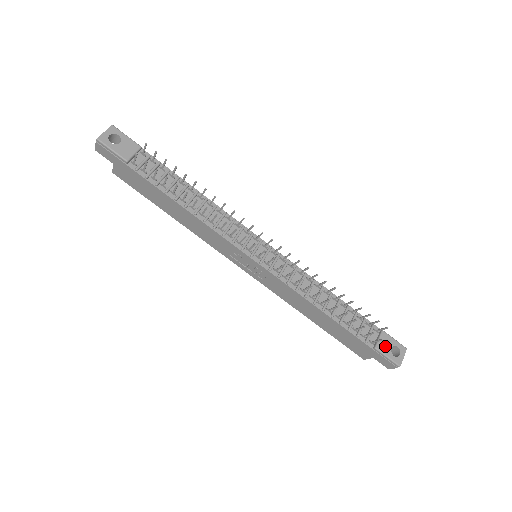
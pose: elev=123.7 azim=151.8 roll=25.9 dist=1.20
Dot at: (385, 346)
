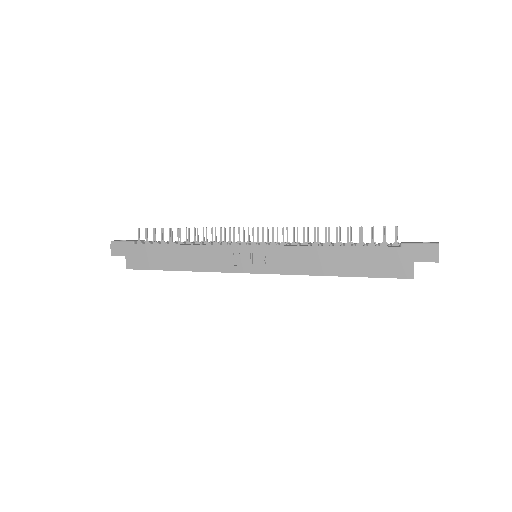
Dot at: (411, 242)
